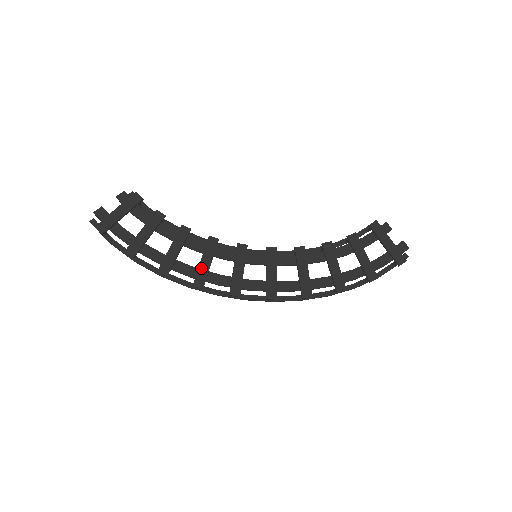
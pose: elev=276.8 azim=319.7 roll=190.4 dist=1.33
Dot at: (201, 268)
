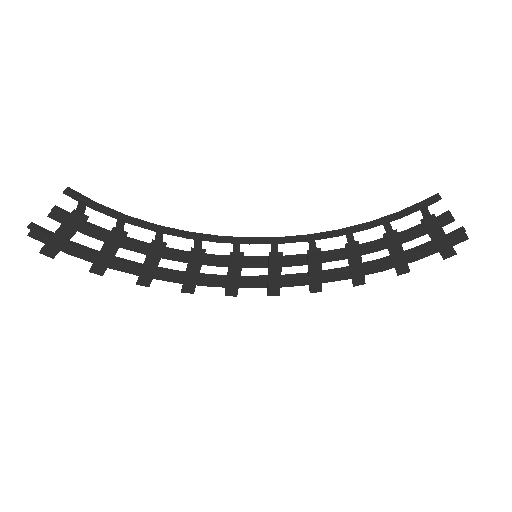
Dot at: (188, 279)
